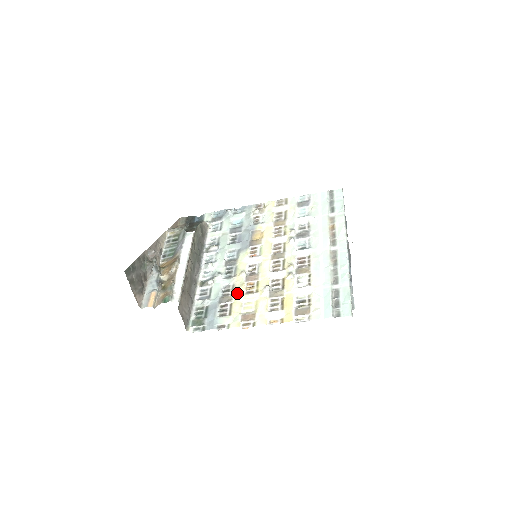
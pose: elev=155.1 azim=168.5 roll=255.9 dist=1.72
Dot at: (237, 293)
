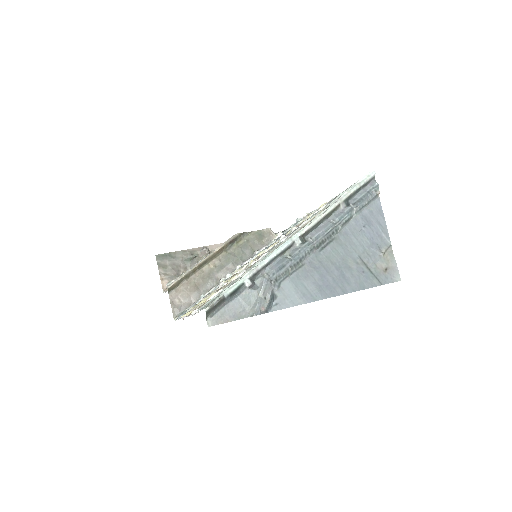
Dot at: occluded
